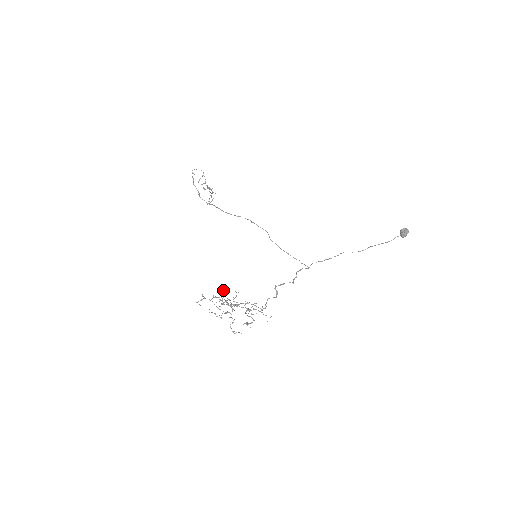
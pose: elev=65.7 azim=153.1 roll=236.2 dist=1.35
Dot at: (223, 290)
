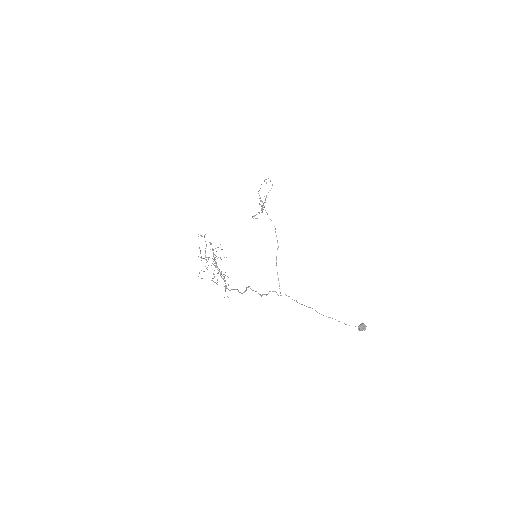
Dot at: (220, 244)
